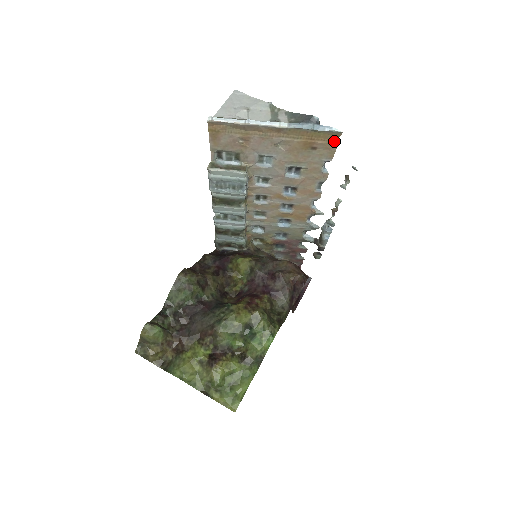
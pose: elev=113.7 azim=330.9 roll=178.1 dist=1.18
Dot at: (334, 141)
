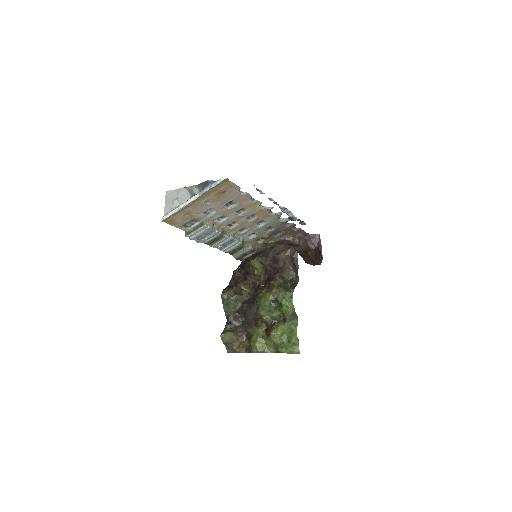
Dot at: (229, 183)
